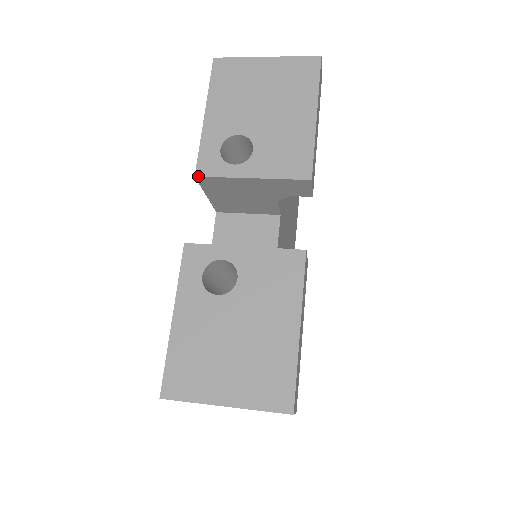
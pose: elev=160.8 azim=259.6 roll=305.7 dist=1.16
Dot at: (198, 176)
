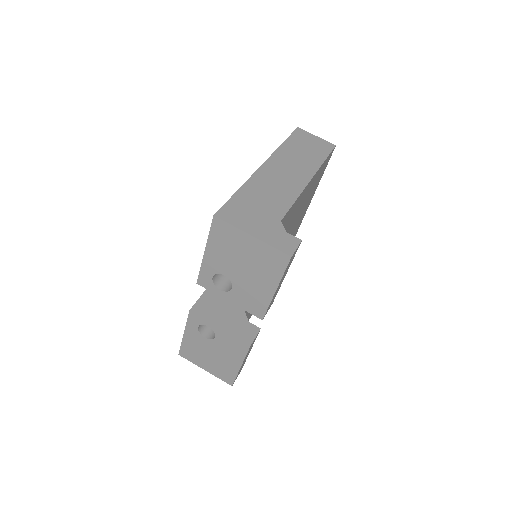
Dot at: (198, 284)
